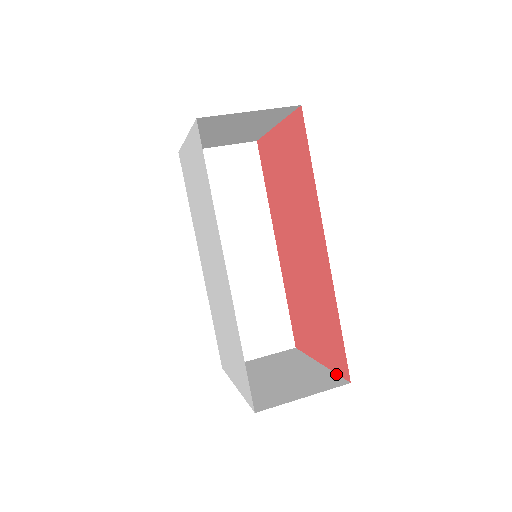
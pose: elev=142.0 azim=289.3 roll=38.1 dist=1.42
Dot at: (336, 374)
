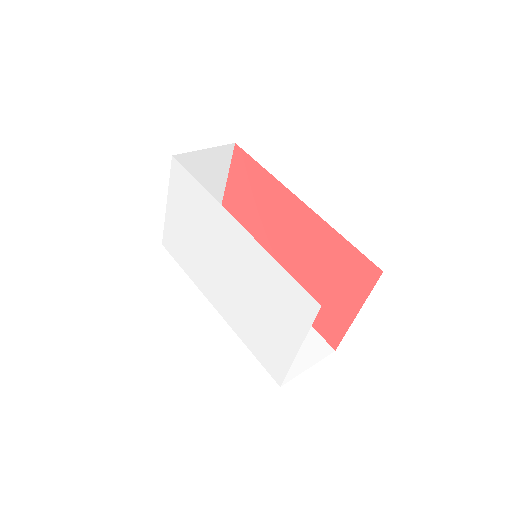
Dot at: (371, 290)
